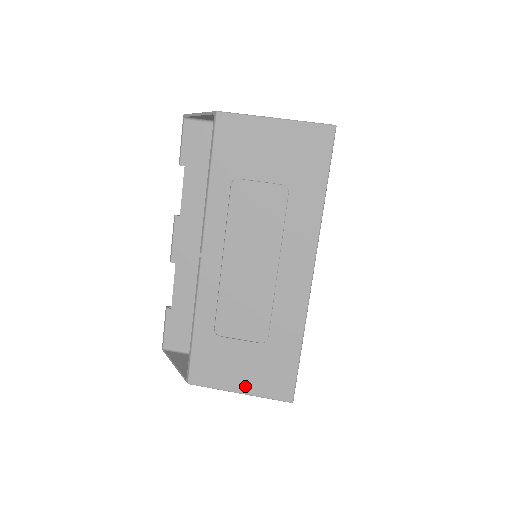
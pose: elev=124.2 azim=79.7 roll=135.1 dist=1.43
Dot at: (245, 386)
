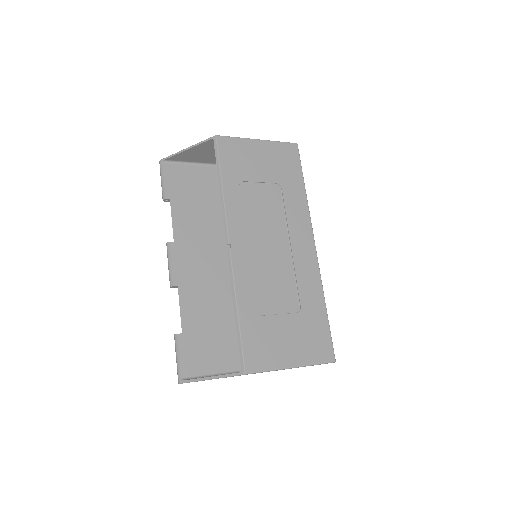
Dot at: (295, 358)
